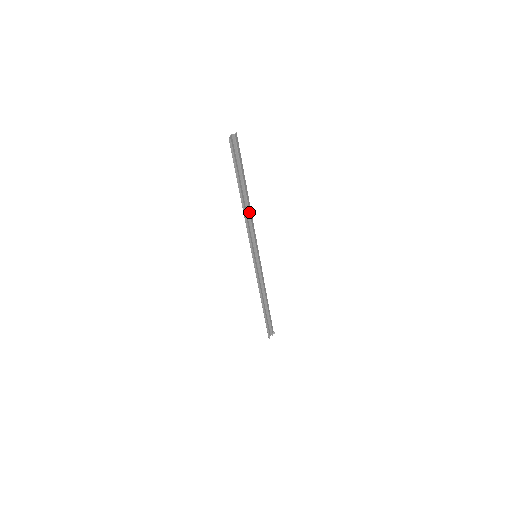
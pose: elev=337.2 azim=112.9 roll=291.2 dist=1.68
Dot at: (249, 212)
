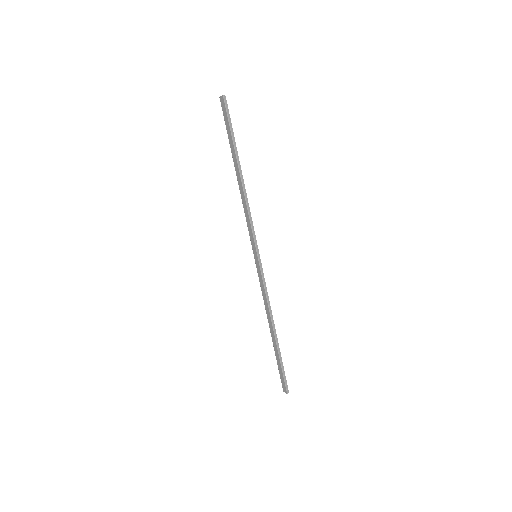
Dot at: occluded
